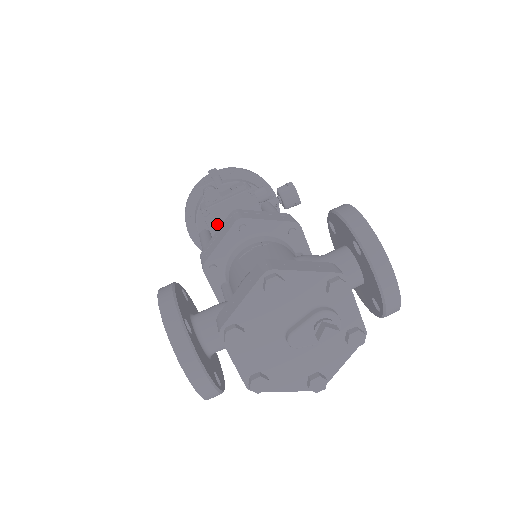
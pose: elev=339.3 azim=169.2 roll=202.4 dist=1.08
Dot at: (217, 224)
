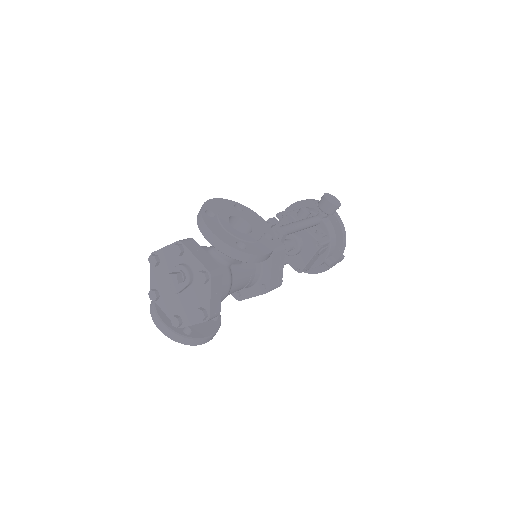
Dot at: occluded
